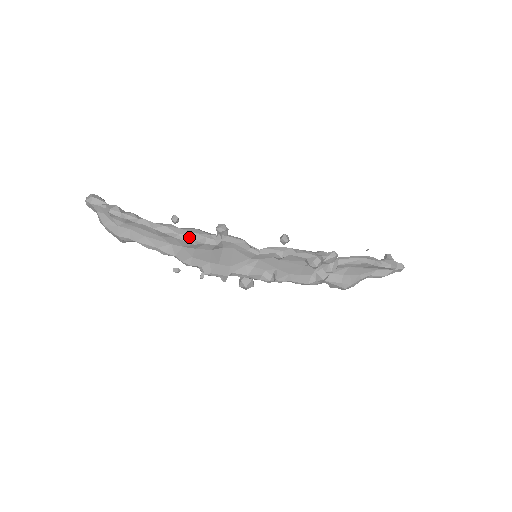
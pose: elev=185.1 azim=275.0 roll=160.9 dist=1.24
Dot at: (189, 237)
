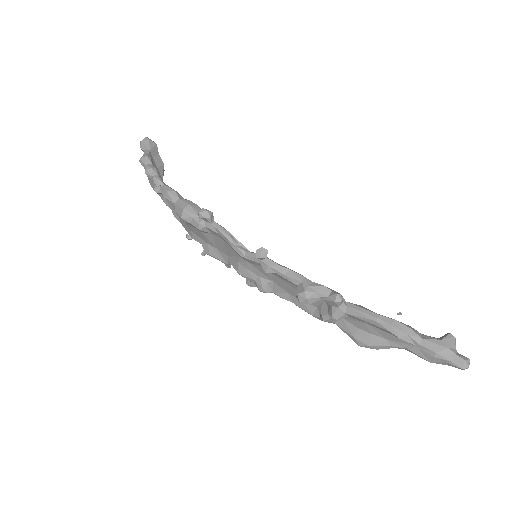
Dot at: (179, 211)
